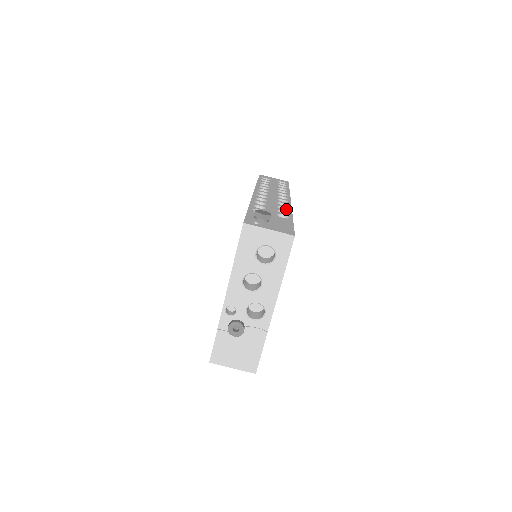
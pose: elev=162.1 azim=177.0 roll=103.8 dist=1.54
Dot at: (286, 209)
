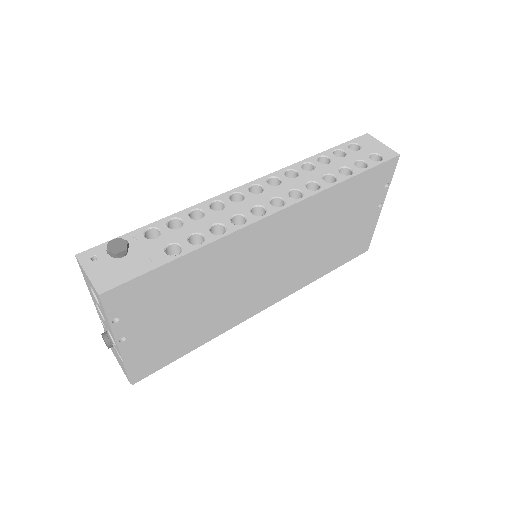
Dot at: (225, 231)
